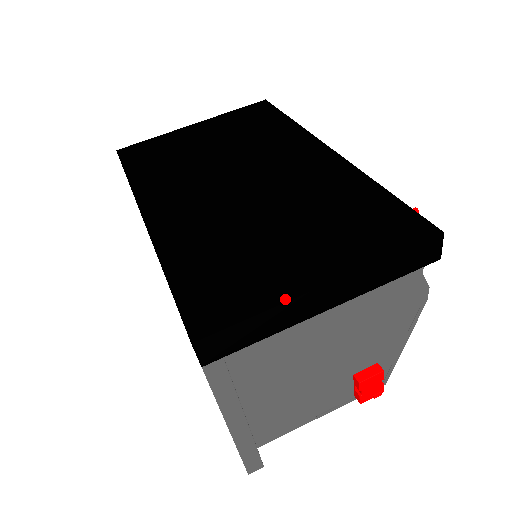
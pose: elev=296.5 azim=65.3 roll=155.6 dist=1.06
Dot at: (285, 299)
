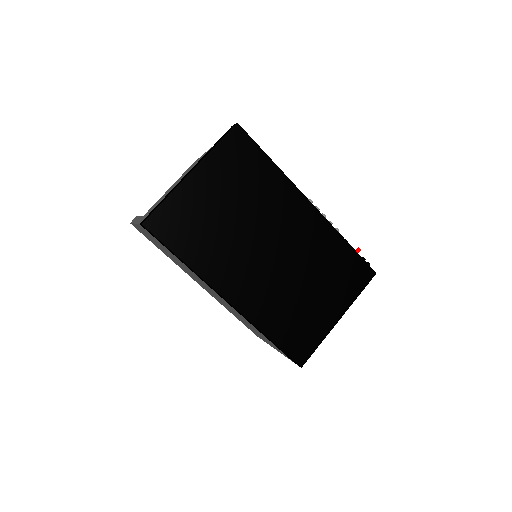
Dot at: (328, 333)
